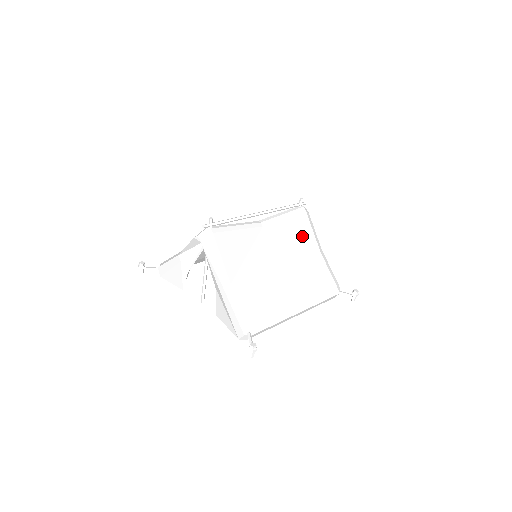
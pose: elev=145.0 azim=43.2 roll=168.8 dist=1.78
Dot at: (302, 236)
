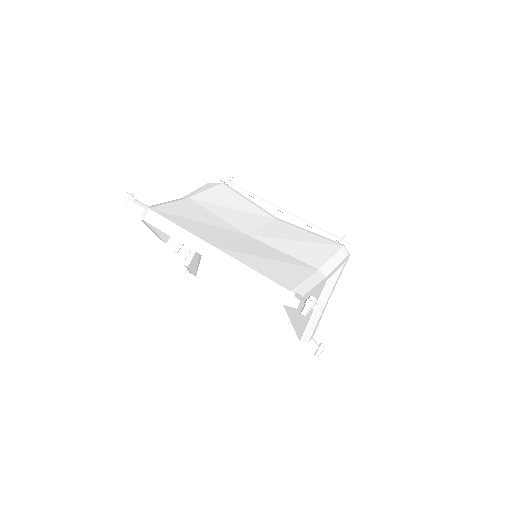
Dot at: (311, 248)
